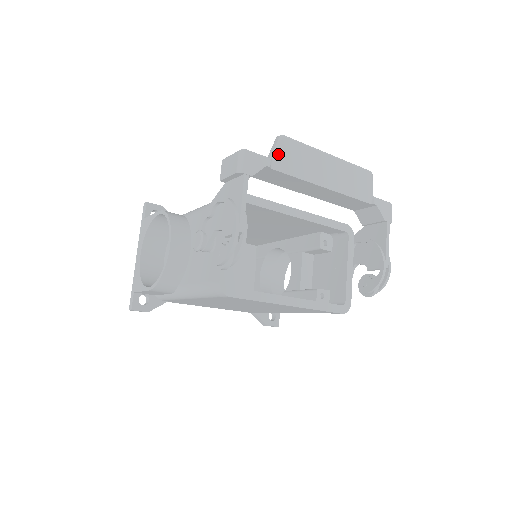
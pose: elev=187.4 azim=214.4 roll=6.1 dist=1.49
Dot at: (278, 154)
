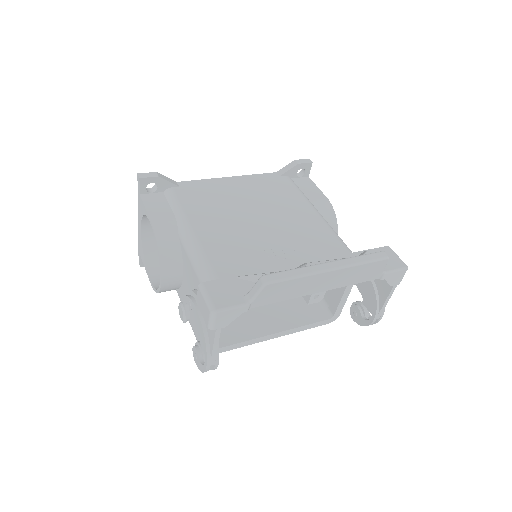
Dot at: (259, 297)
